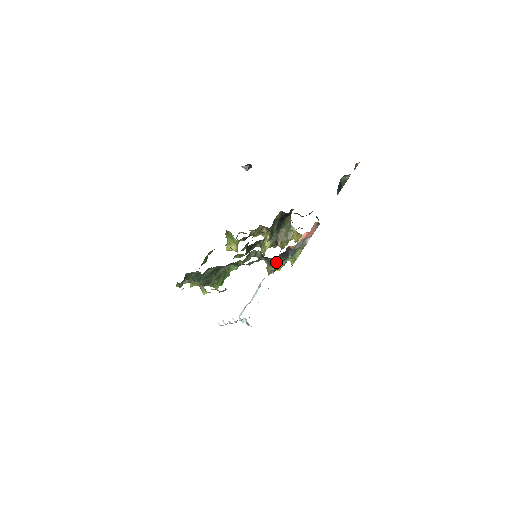
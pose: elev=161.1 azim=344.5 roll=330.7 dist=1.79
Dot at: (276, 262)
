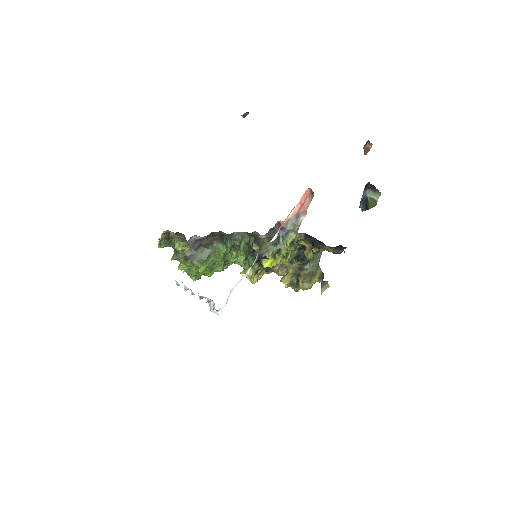
Dot at: (266, 247)
